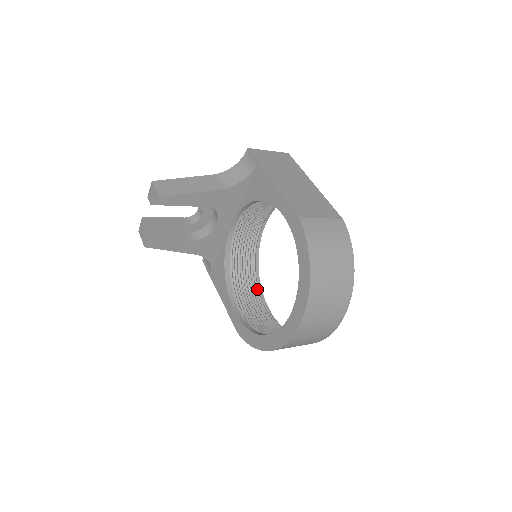
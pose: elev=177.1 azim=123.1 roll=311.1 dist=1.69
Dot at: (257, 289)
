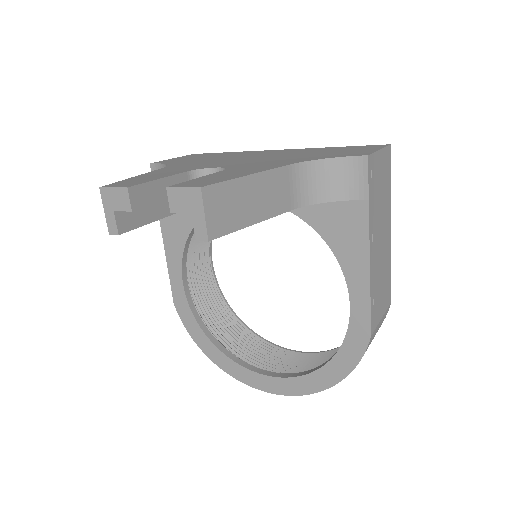
Dot at: occluded
